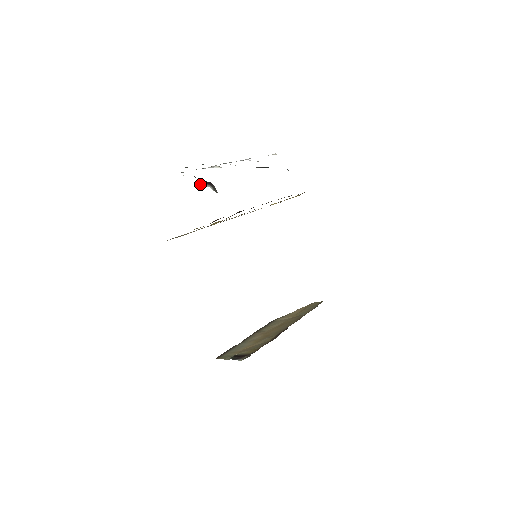
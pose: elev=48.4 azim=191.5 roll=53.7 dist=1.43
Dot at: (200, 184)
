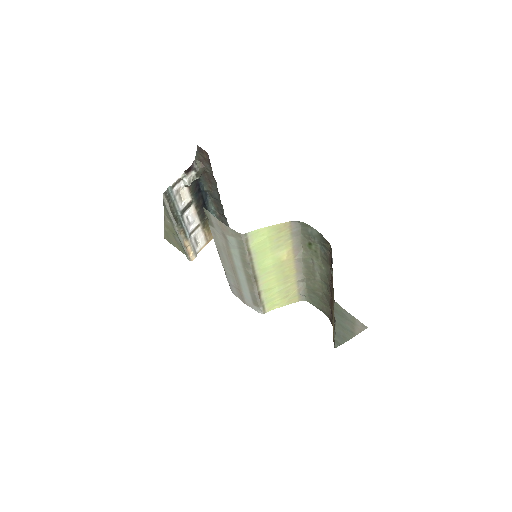
Dot at: (187, 176)
